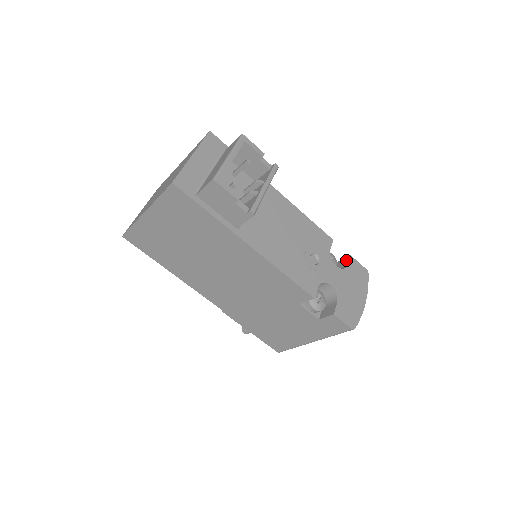
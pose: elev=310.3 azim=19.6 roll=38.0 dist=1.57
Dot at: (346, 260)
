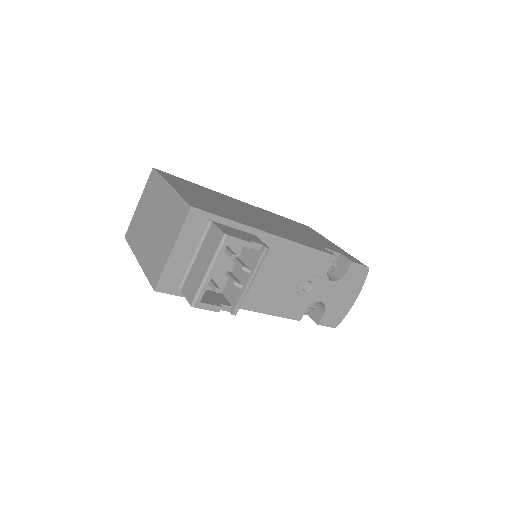
Dot at: (347, 264)
